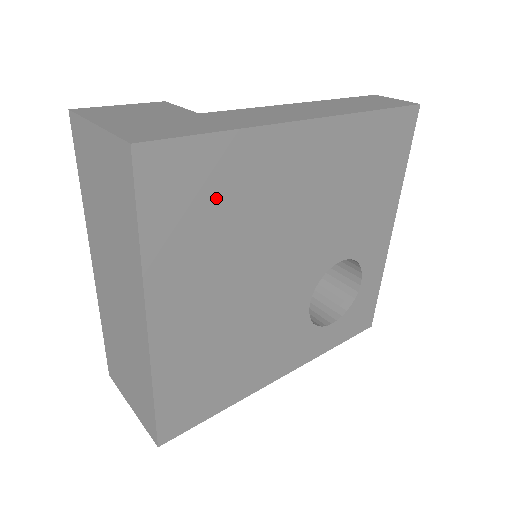
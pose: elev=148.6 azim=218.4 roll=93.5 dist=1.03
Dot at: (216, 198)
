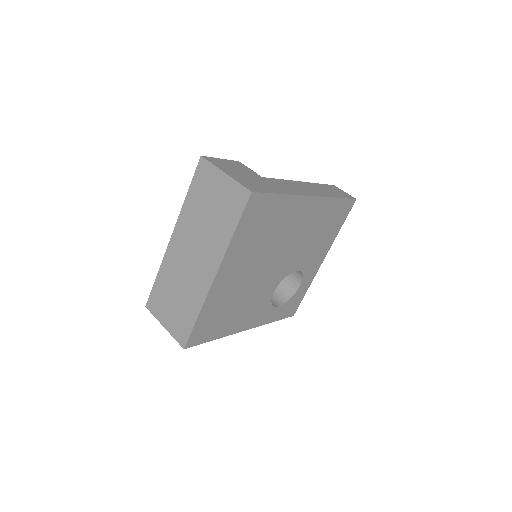
Dot at: (266, 223)
